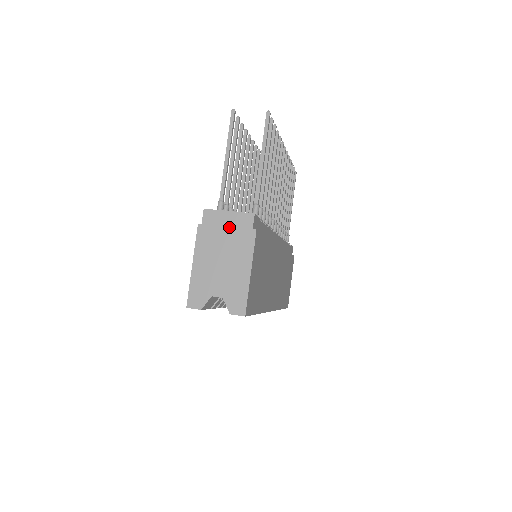
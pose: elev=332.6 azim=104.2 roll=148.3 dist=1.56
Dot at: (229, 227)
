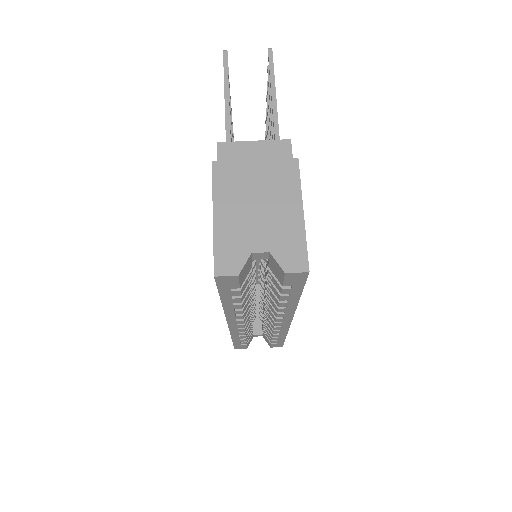
Dot at: (259, 160)
